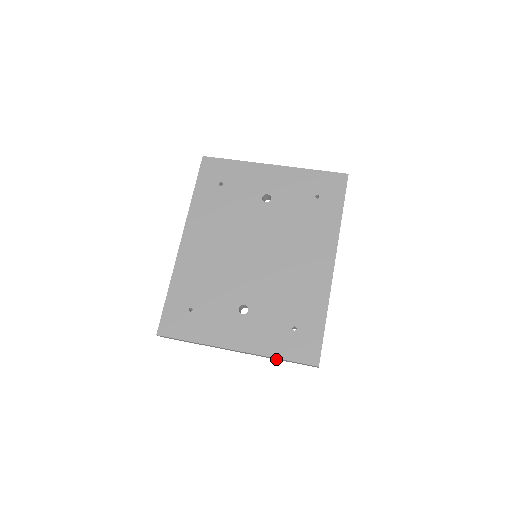
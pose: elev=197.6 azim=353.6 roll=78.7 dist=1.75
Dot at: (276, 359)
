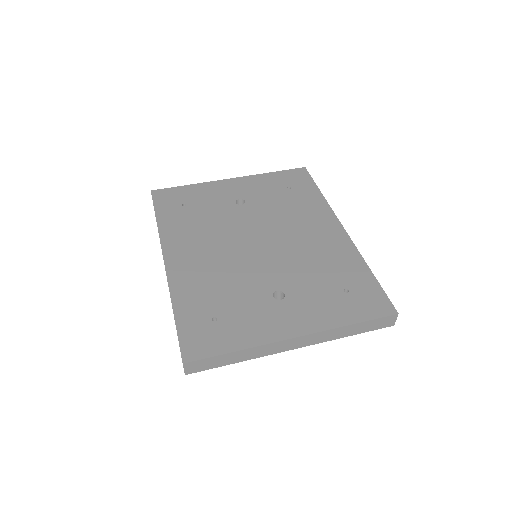
Dot at: (344, 336)
